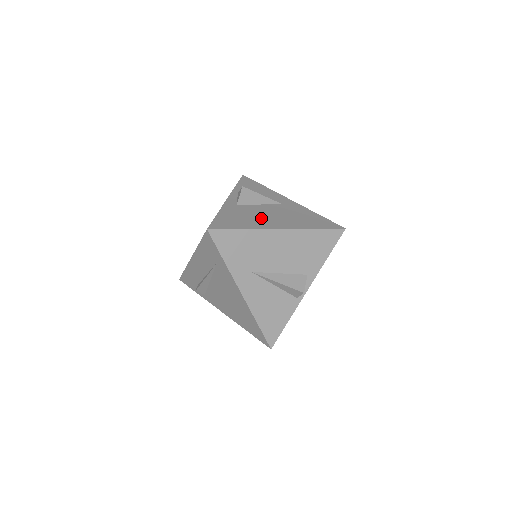
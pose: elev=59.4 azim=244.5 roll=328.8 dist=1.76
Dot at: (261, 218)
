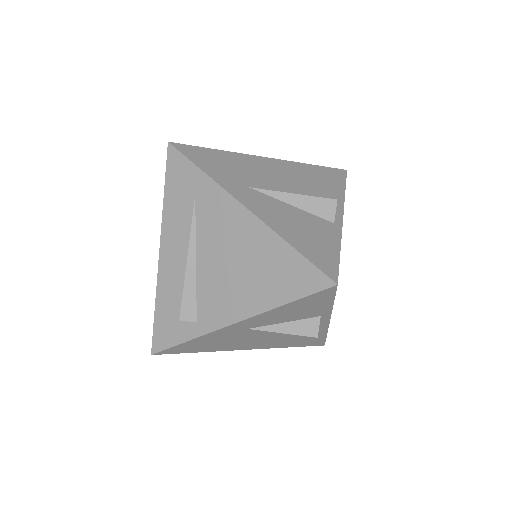
Dot at: occluded
